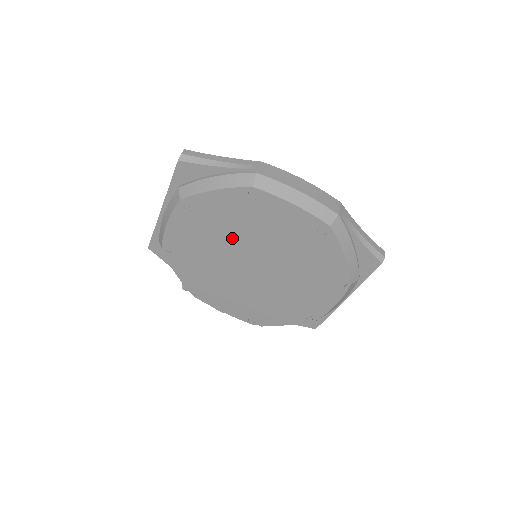
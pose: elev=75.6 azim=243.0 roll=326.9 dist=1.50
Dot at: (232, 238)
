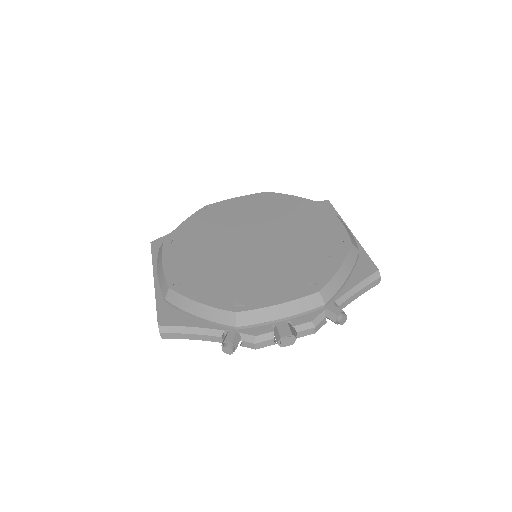
Dot at: (220, 237)
